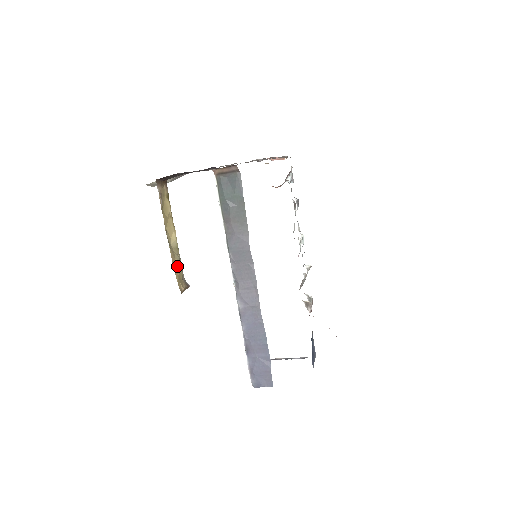
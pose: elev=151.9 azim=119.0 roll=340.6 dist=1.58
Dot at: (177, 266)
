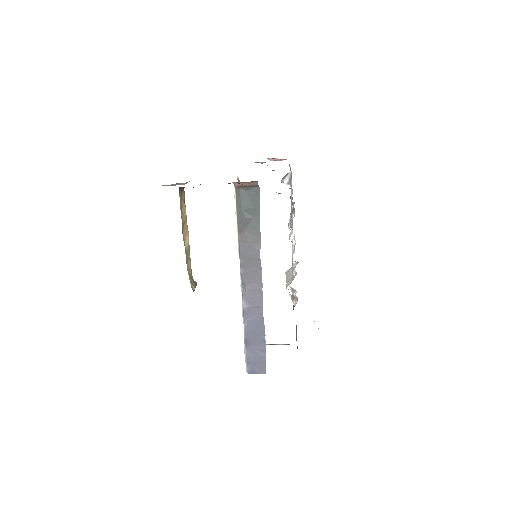
Dot at: (189, 267)
